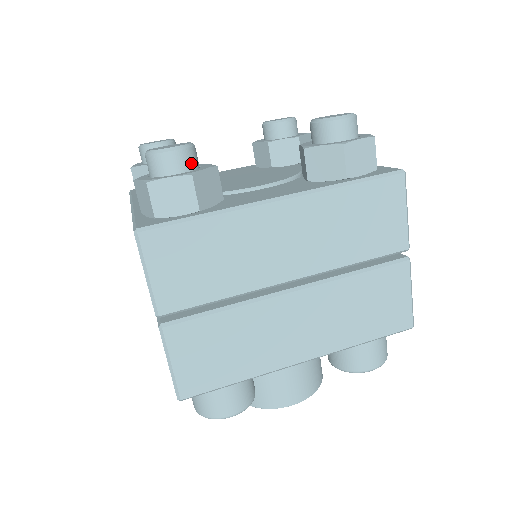
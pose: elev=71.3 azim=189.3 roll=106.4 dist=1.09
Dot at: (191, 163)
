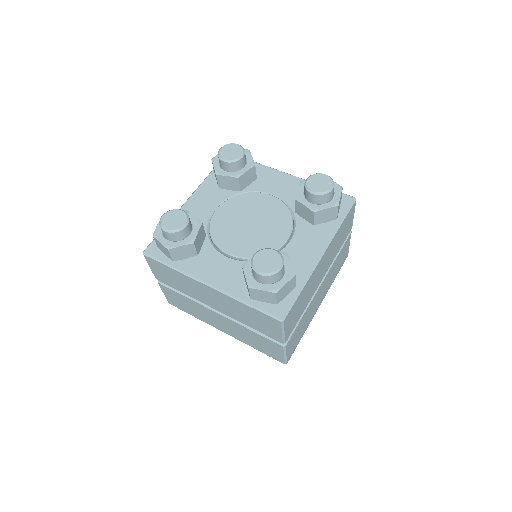
Dot at: (284, 265)
